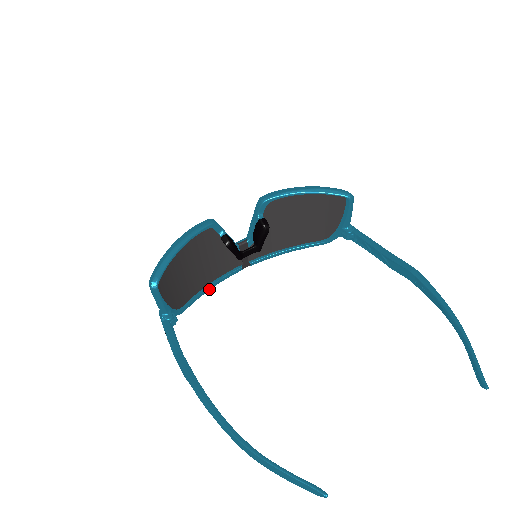
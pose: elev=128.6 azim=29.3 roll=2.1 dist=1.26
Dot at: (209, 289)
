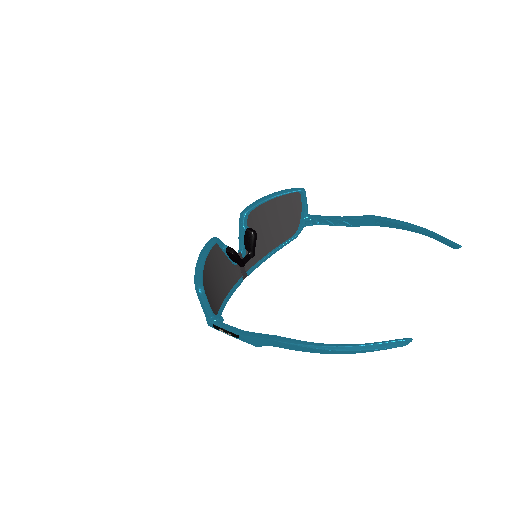
Dot at: occluded
